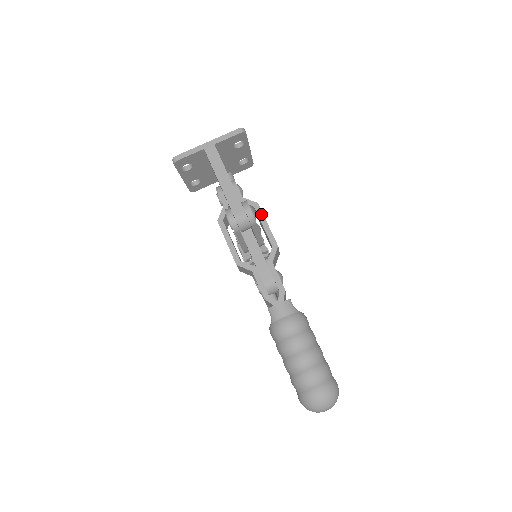
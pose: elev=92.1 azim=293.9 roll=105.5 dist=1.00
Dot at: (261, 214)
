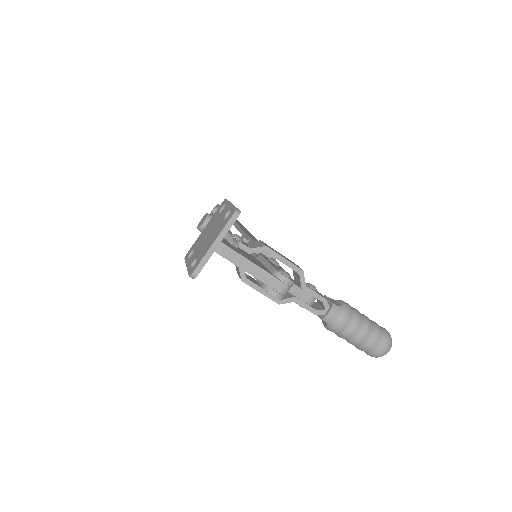
Dot at: (275, 254)
